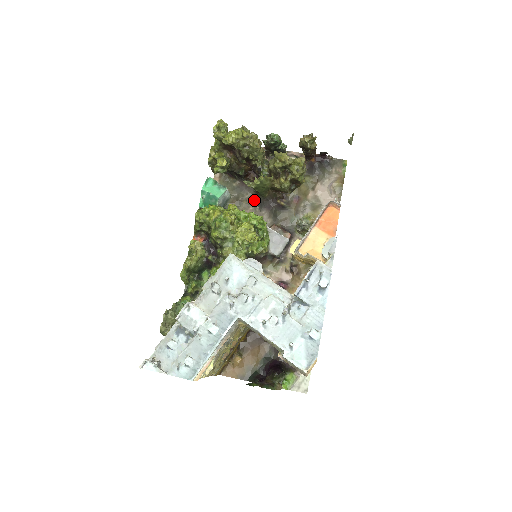
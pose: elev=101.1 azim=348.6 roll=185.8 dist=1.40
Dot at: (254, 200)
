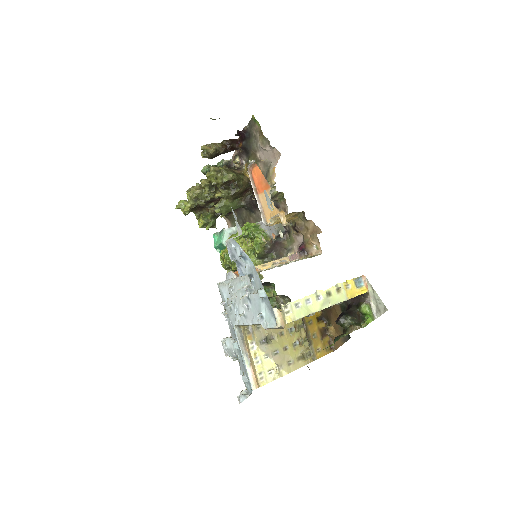
Dot at: (248, 212)
